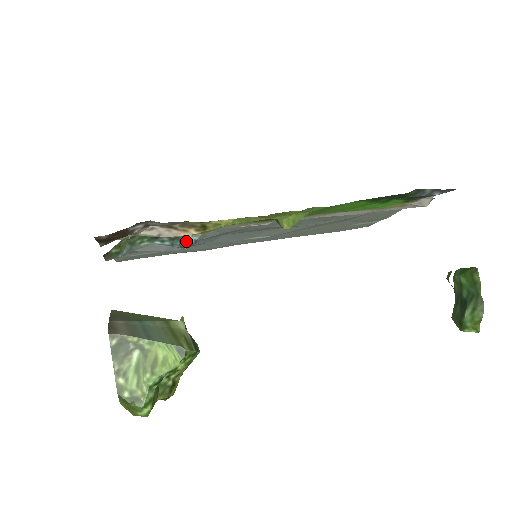
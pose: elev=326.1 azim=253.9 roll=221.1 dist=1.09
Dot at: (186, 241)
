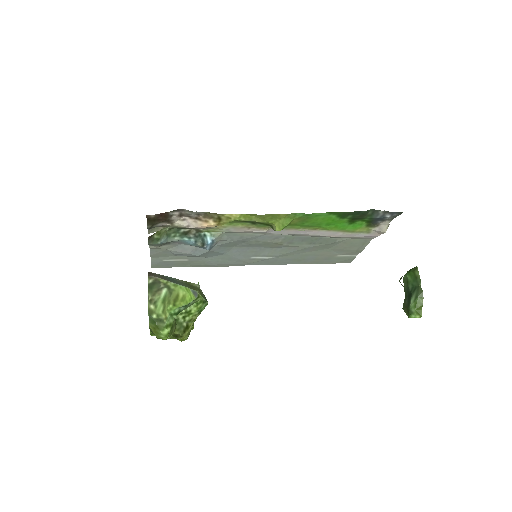
Dot at: (206, 240)
